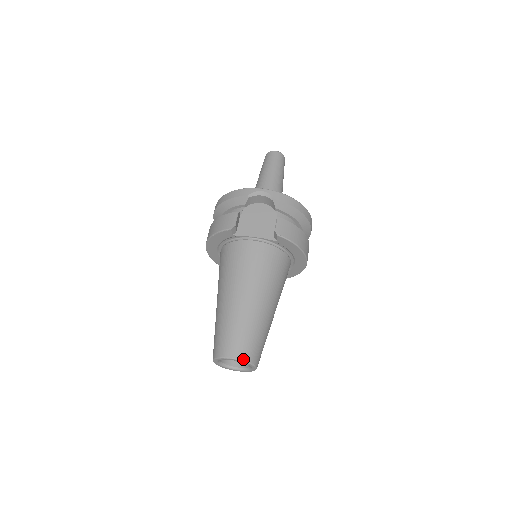
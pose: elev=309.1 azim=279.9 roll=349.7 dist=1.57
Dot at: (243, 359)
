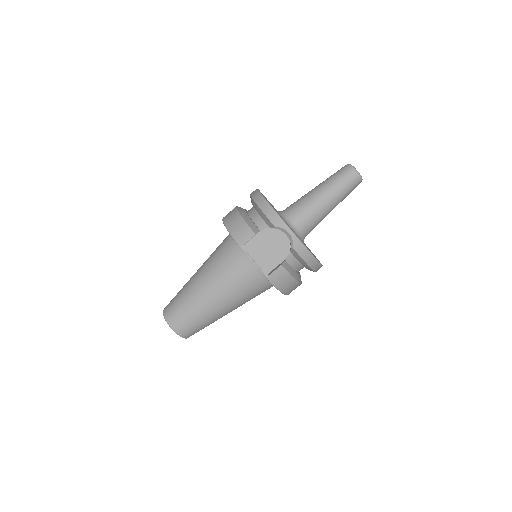
Dot at: (178, 334)
